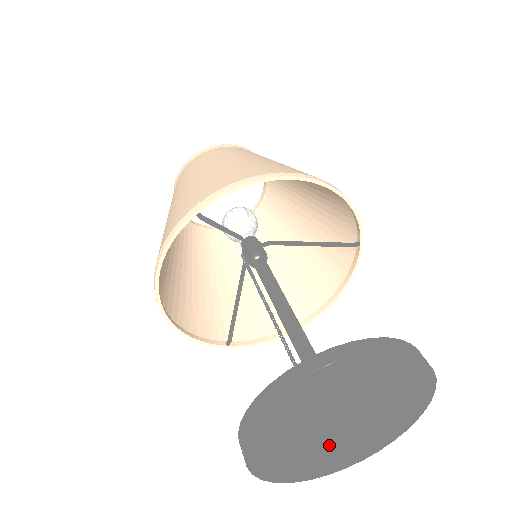
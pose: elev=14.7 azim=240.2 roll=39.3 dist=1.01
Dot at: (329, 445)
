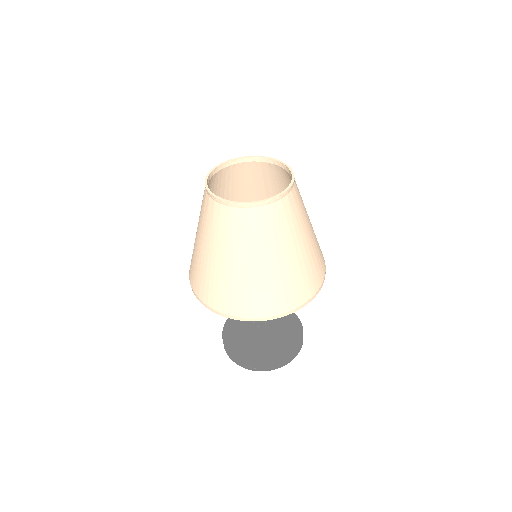
Dot at: occluded
